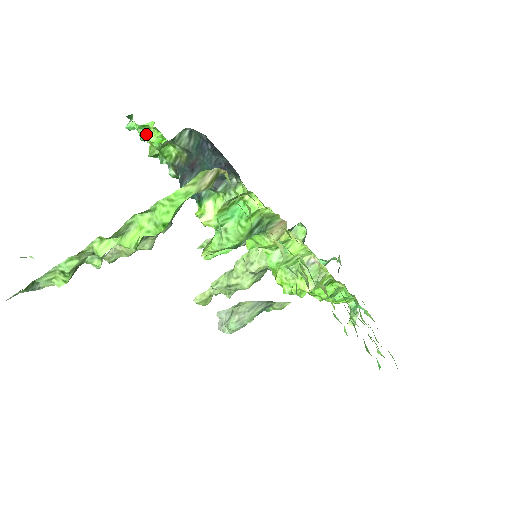
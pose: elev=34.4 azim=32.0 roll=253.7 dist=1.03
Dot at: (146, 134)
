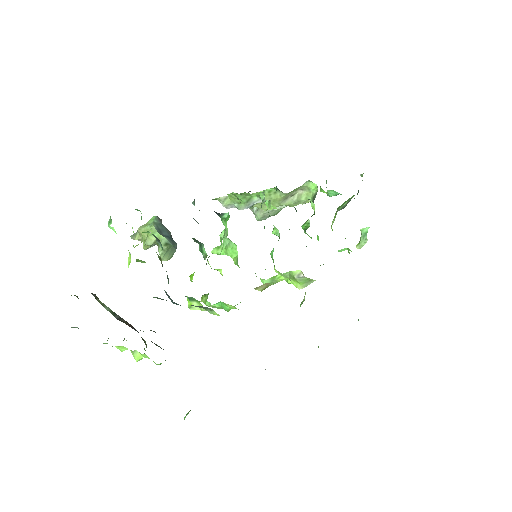
Dot at: occluded
